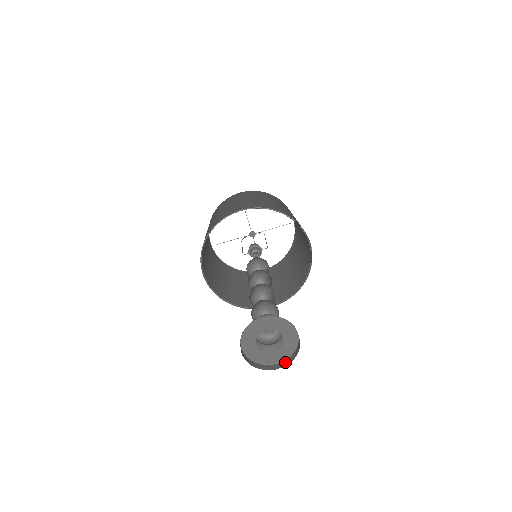
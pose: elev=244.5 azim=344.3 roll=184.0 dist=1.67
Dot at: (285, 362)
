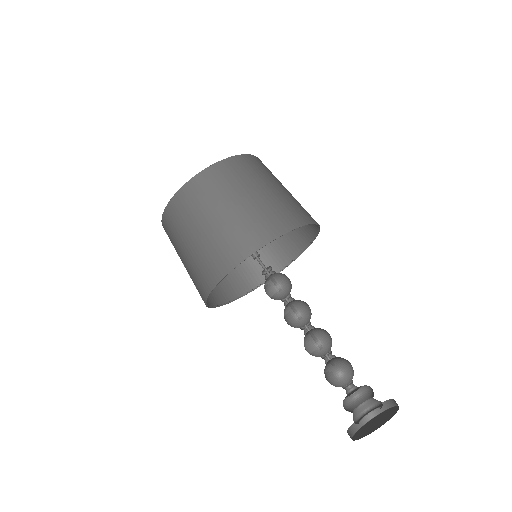
Dot at: (362, 420)
